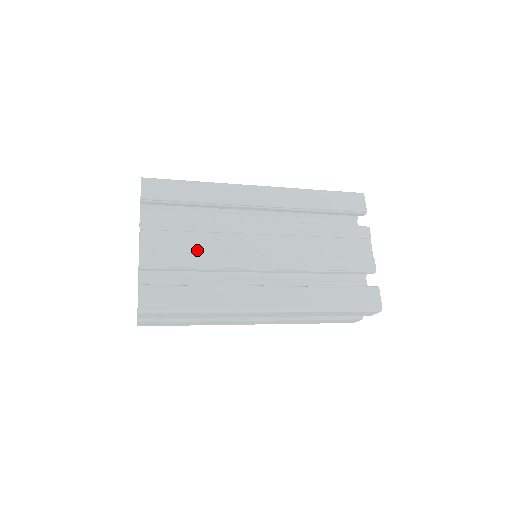
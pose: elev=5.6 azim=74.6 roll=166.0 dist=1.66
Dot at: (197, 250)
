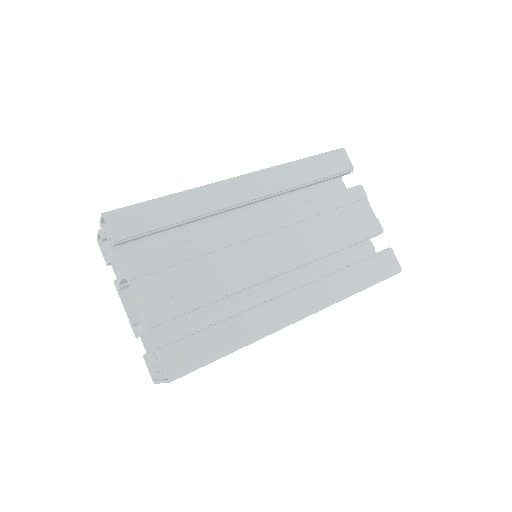
Dot at: (203, 280)
